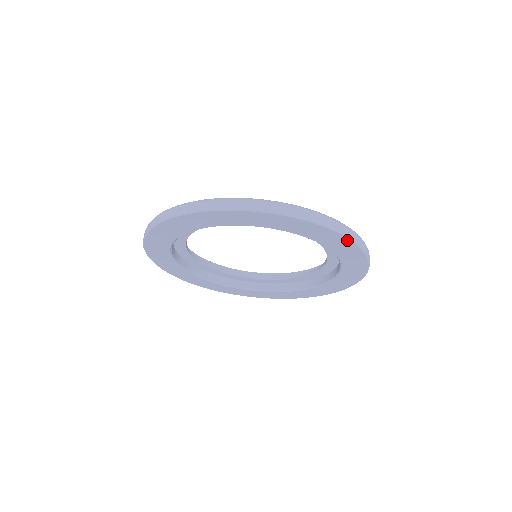
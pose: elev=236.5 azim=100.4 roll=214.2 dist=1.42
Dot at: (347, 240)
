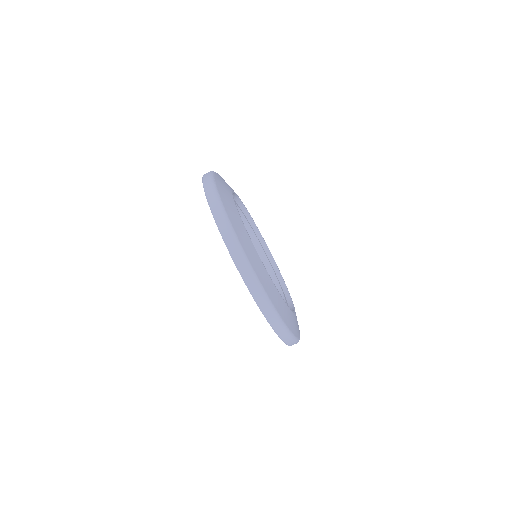
Dot at: occluded
